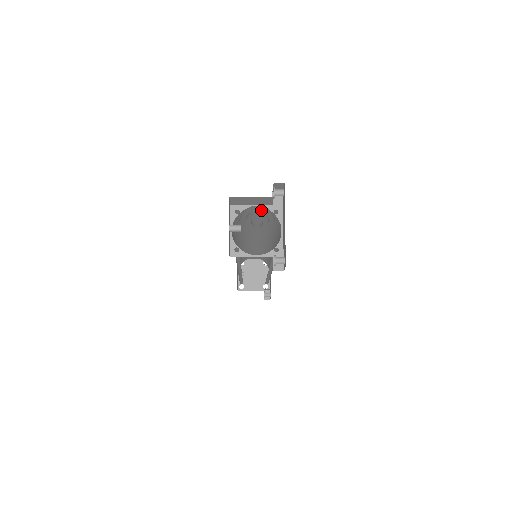
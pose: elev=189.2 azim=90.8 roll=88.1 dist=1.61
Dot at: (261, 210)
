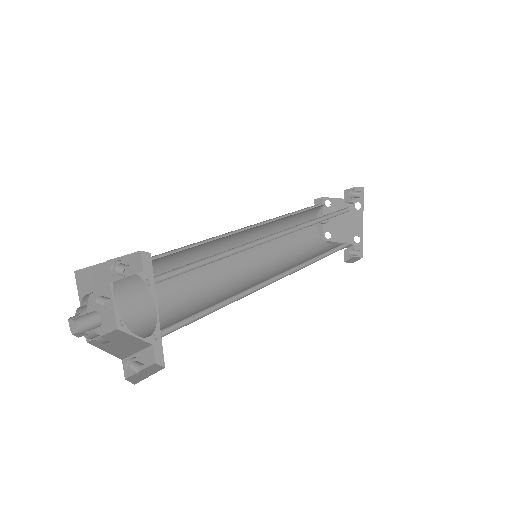
Dot at: occluded
